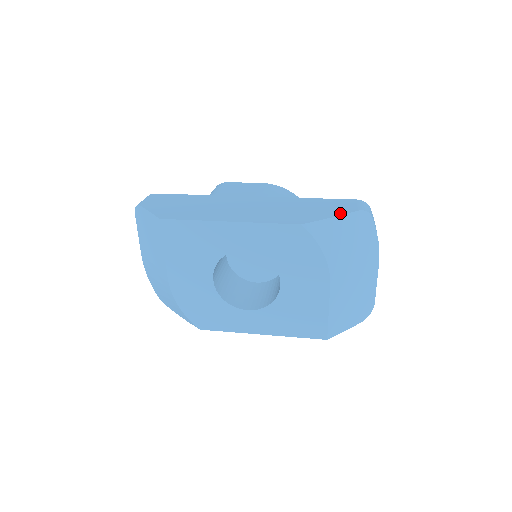
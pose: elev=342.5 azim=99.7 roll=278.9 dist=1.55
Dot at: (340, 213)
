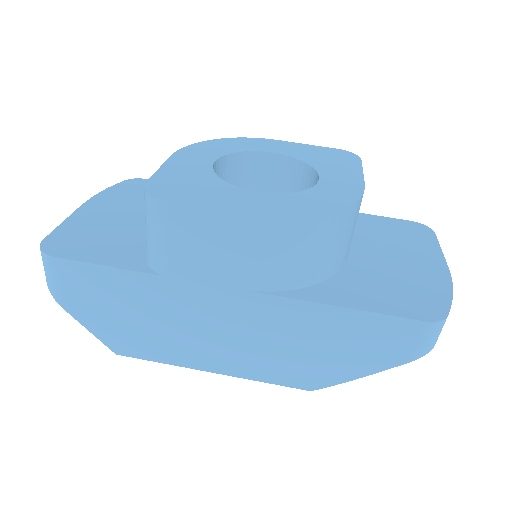
Dot at: (376, 369)
